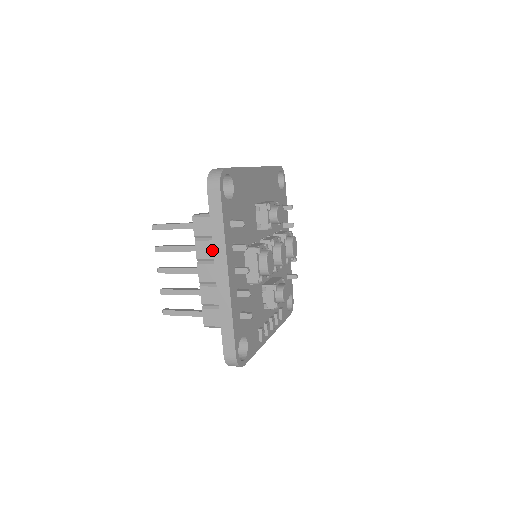
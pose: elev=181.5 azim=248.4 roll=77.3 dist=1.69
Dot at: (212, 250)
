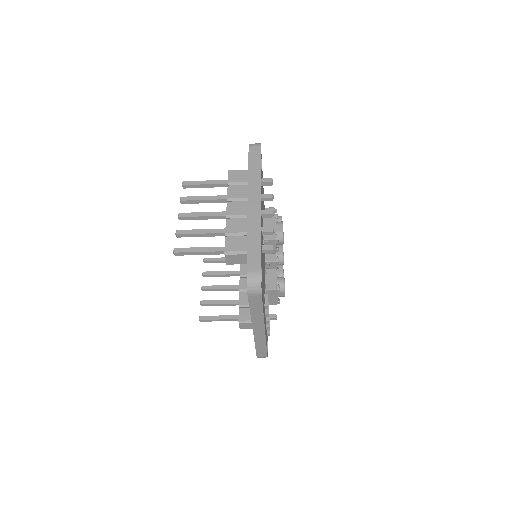
Dot at: (244, 191)
